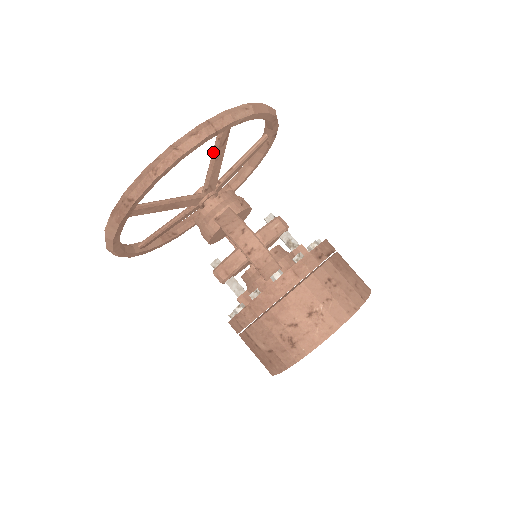
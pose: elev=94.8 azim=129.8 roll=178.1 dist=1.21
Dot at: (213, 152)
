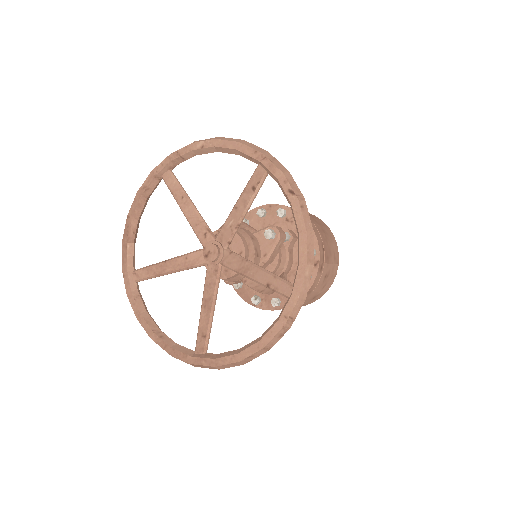
Dot at: occluded
